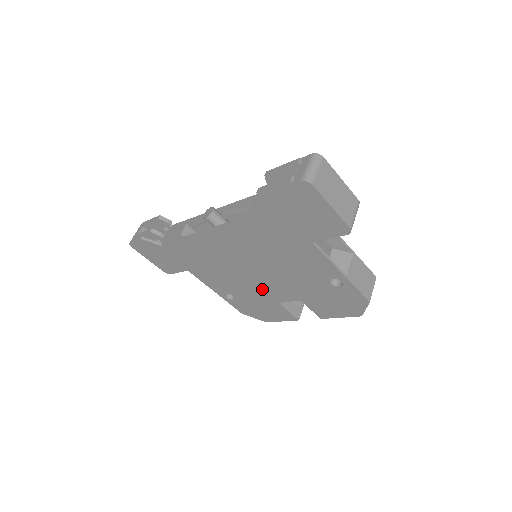
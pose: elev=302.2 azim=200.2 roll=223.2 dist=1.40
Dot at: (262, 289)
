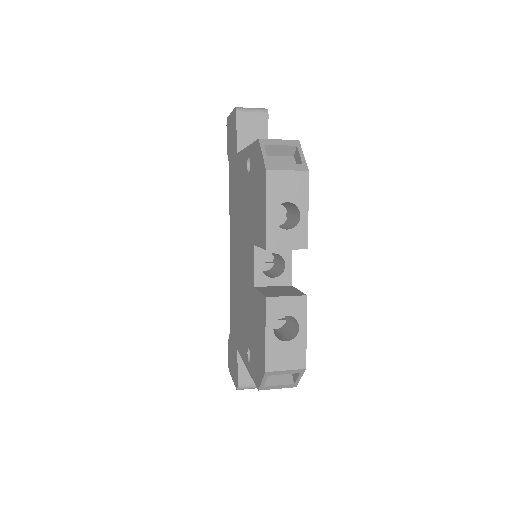
Dot at: (248, 283)
